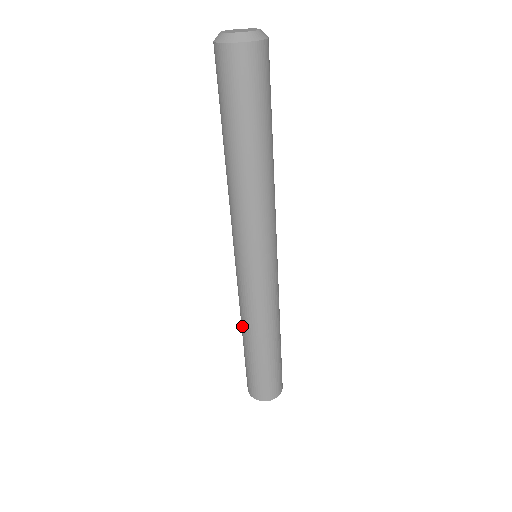
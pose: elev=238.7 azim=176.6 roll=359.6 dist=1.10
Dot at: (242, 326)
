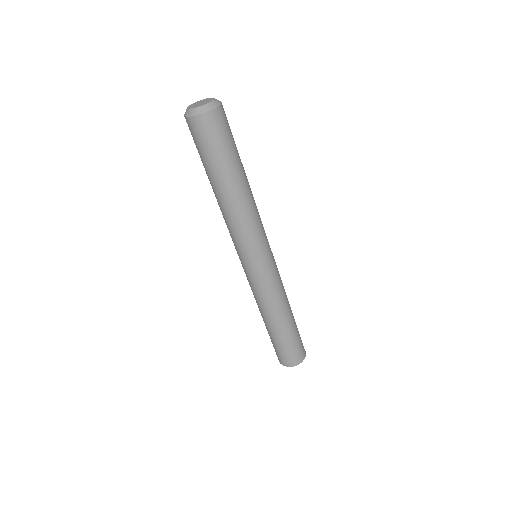
Dot at: occluded
